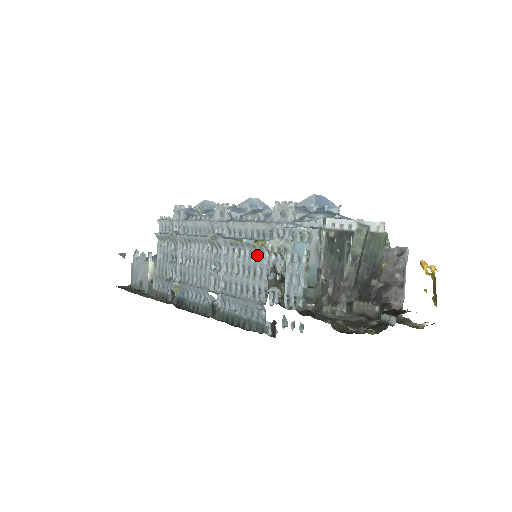
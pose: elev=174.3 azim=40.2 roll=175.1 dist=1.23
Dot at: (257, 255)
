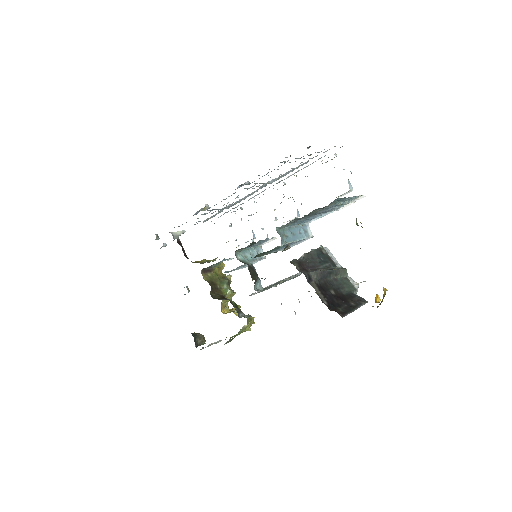
Dot at: (297, 167)
